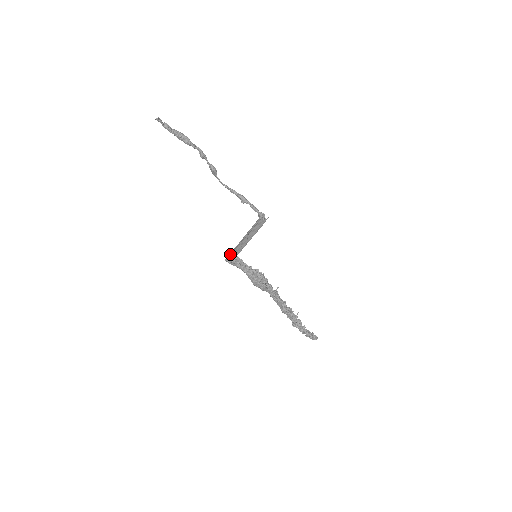
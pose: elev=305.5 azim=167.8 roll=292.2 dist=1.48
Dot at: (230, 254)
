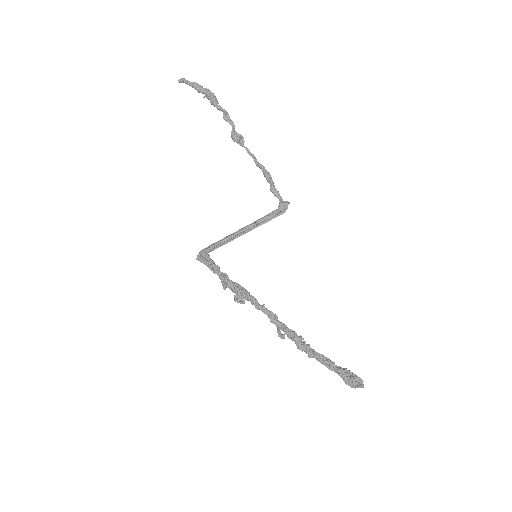
Dot at: (201, 250)
